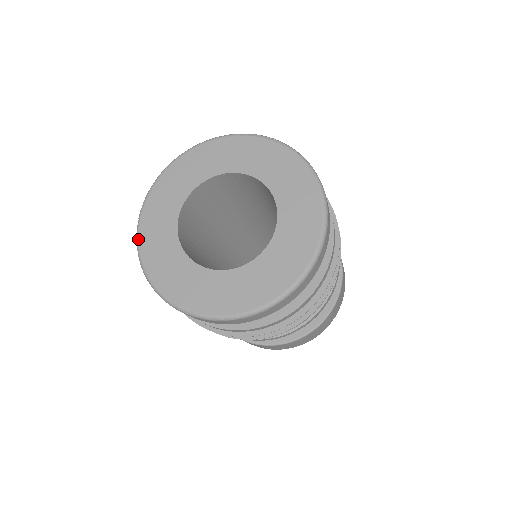
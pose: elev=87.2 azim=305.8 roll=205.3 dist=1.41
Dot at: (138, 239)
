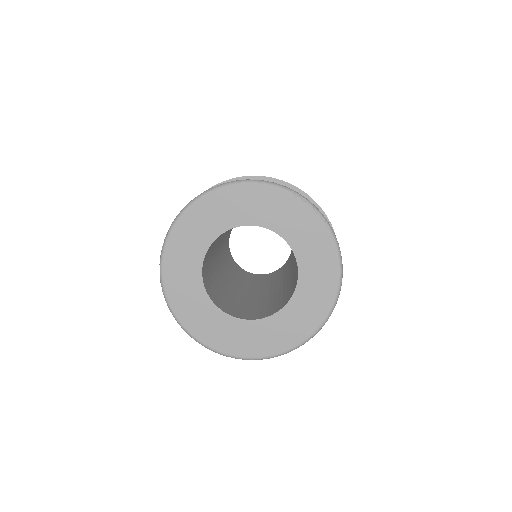
Dot at: (164, 252)
